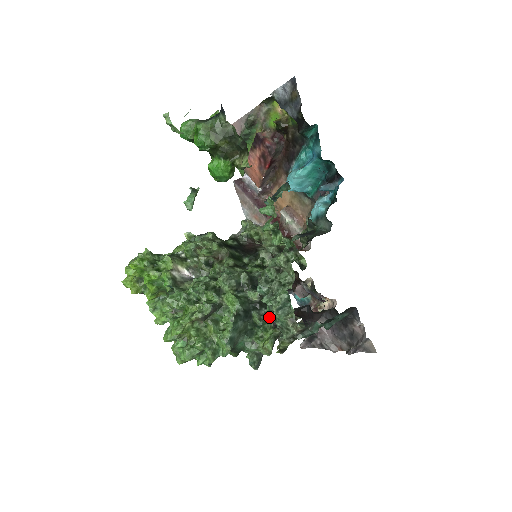
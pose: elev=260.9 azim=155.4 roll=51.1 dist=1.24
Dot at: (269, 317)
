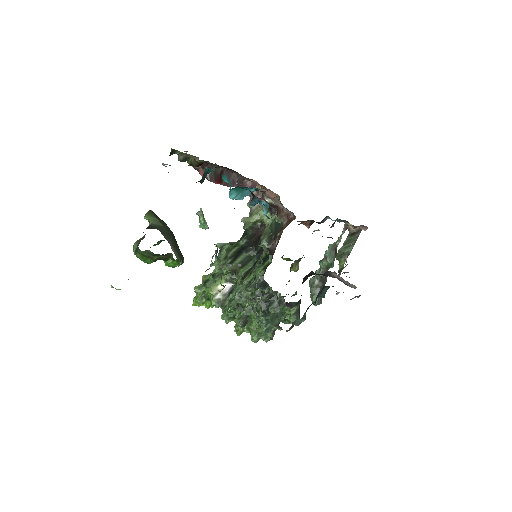
Dot at: (282, 305)
